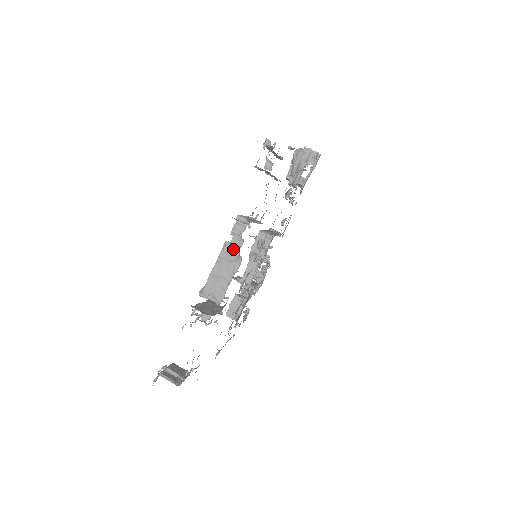
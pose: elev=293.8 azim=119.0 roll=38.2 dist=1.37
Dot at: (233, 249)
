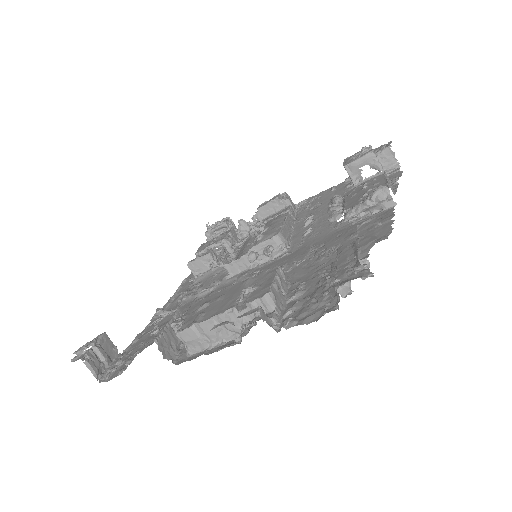
Dot at: (238, 321)
